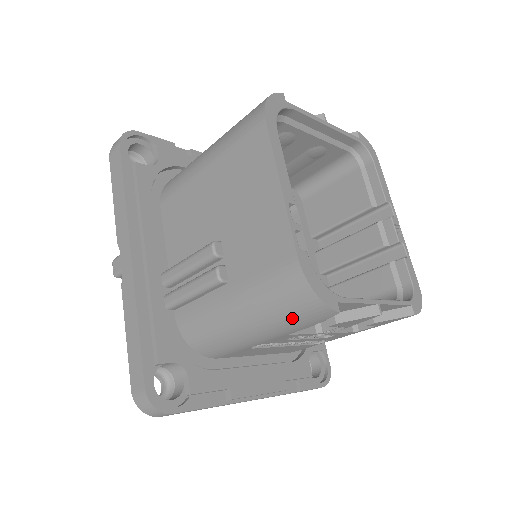
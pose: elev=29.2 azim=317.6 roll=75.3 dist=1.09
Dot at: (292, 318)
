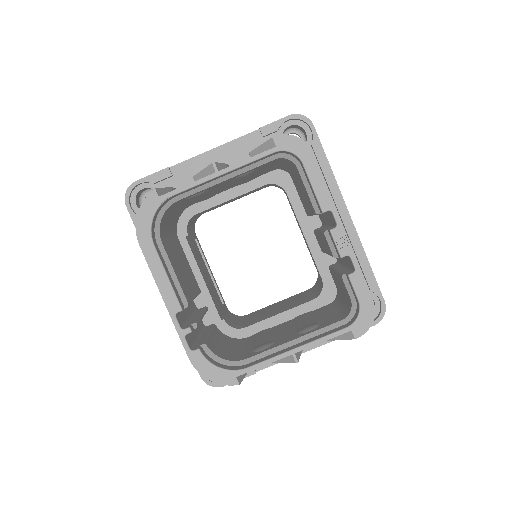
Dot at: occluded
